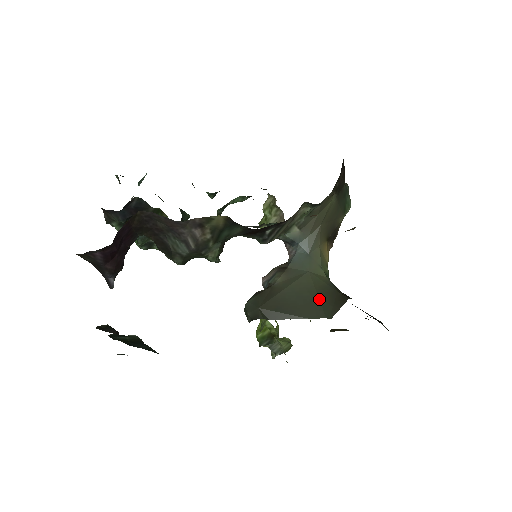
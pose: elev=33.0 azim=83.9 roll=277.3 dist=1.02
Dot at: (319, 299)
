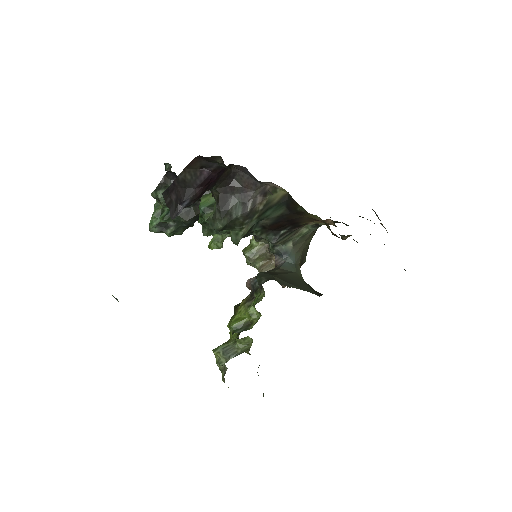
Dot at: (308, 286)
